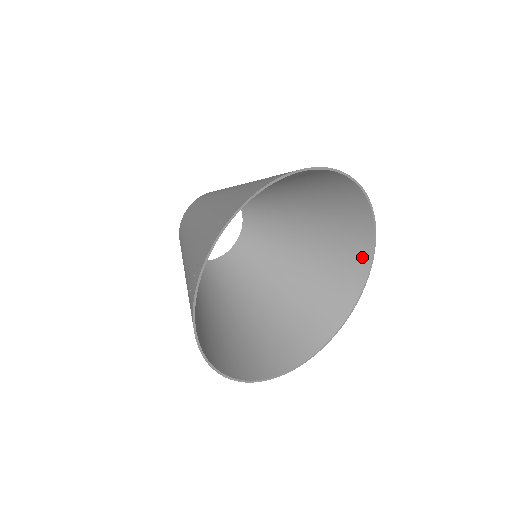
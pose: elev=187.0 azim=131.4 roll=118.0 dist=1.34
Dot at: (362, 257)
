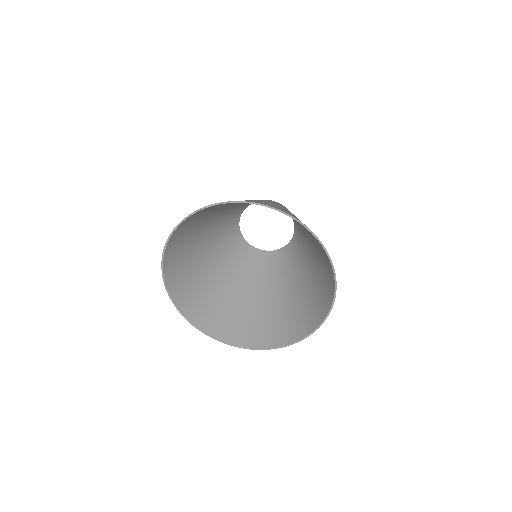
Dot at: (325, 254)
